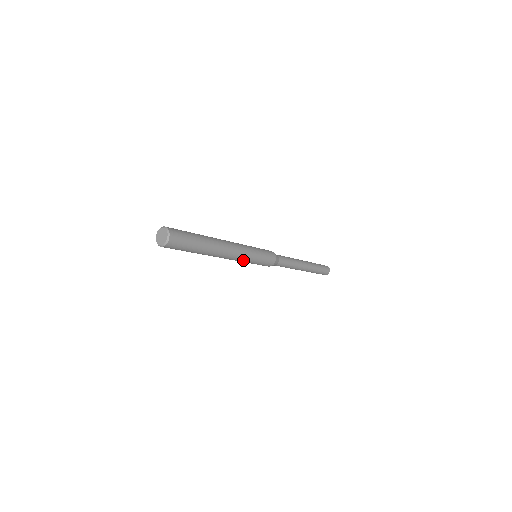
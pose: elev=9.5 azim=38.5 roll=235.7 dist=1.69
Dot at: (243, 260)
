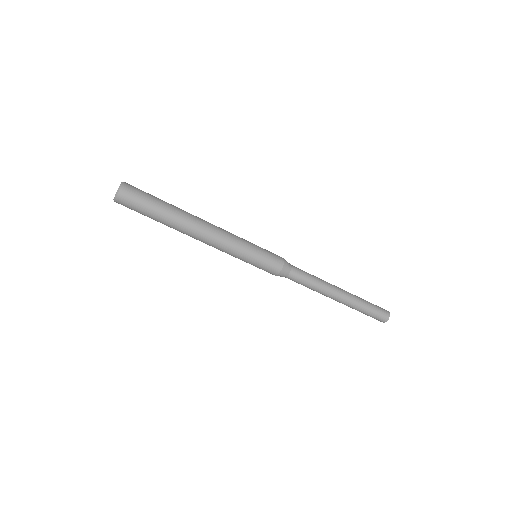
Dot at: (228, 253)
